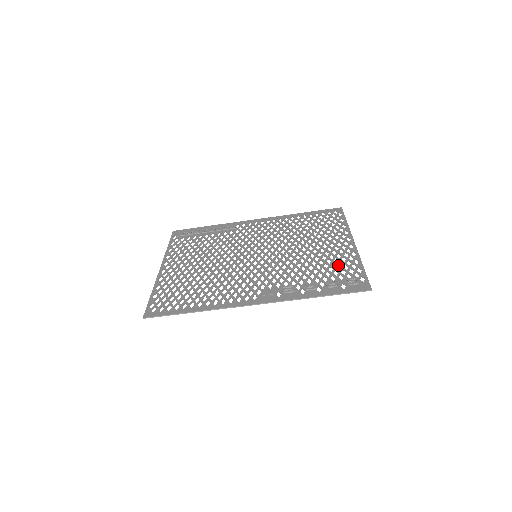
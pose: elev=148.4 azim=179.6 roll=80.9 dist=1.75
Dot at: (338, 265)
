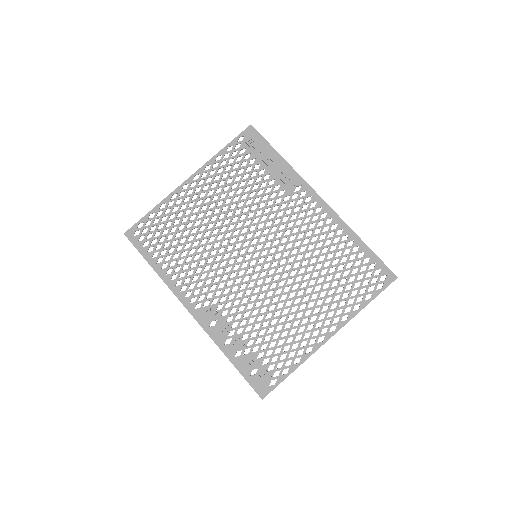
Dot at: (282, 347)
